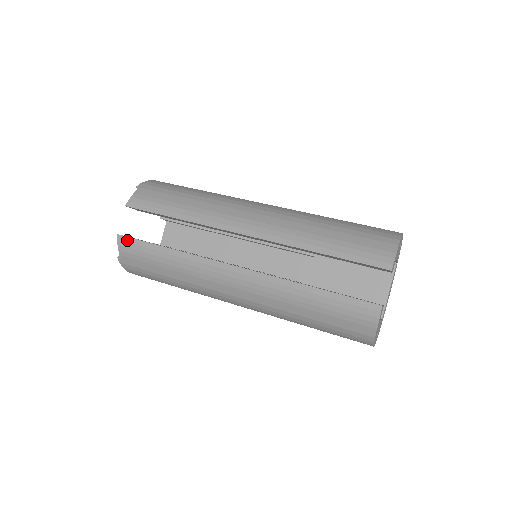
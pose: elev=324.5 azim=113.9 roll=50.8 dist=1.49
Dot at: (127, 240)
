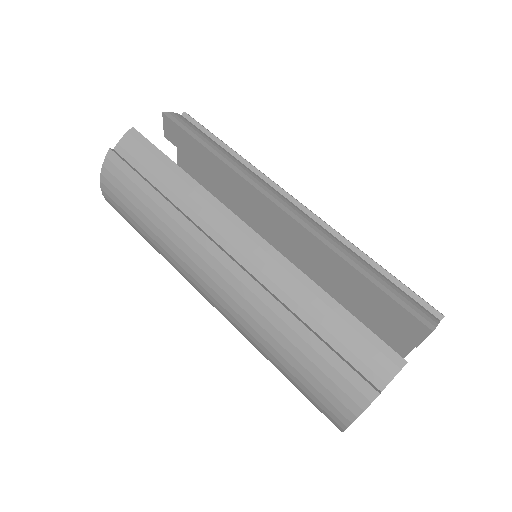
Dot at: (139, 138)
